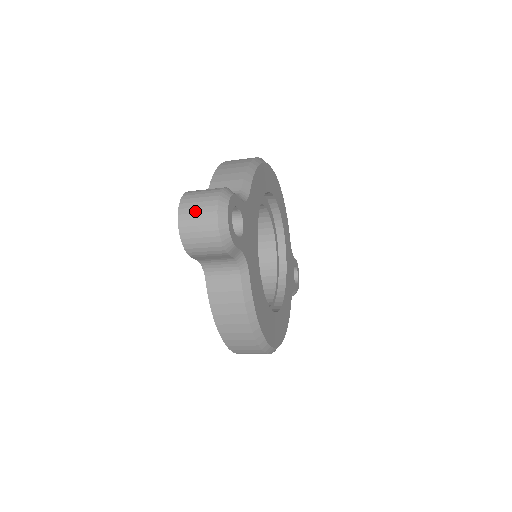
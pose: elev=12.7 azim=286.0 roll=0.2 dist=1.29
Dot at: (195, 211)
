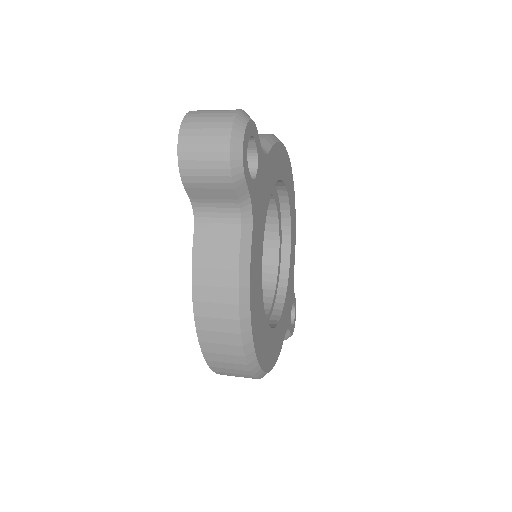
Dot at: (204, 120)
